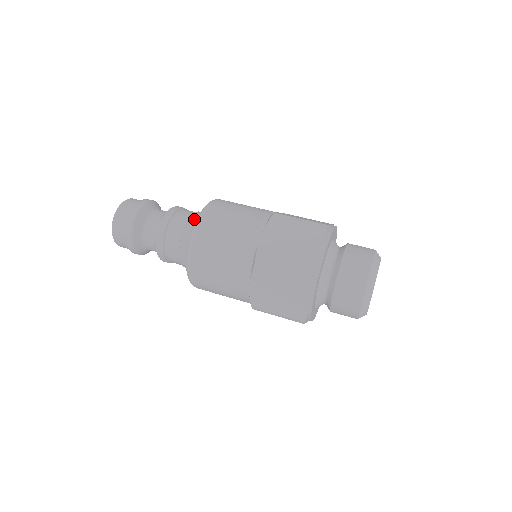
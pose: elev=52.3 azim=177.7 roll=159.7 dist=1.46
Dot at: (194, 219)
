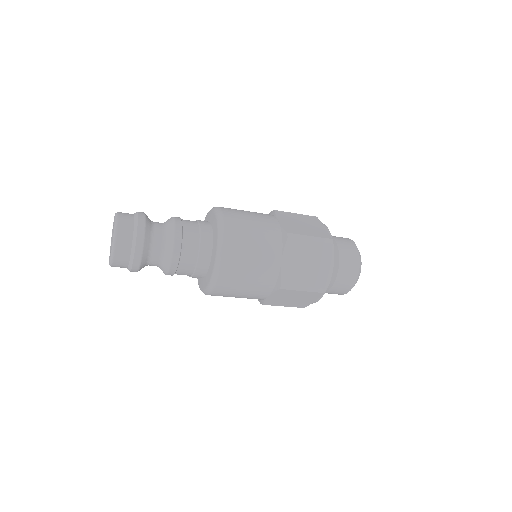
Dot at: (206, 241)
